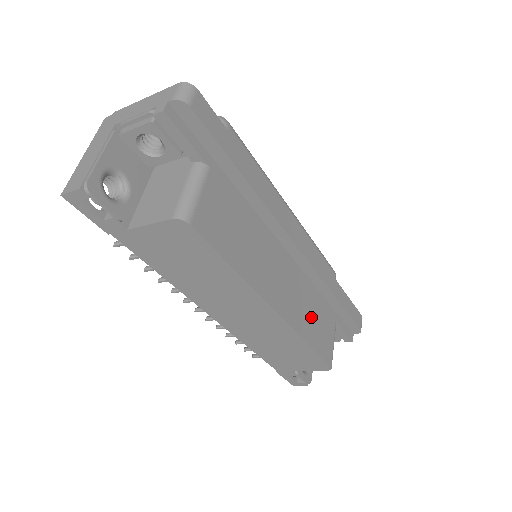
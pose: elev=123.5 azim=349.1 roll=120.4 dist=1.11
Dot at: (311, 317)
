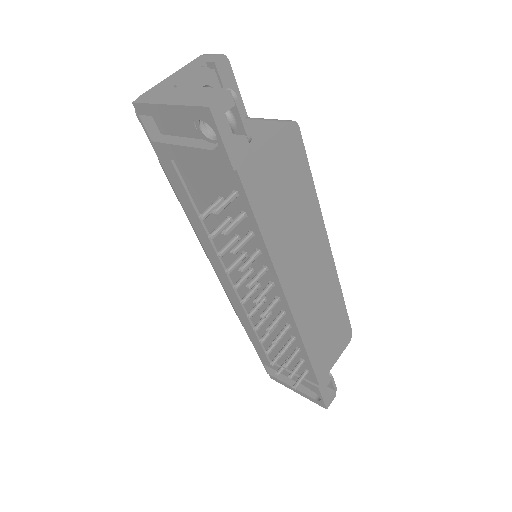
Dot at: occluded
